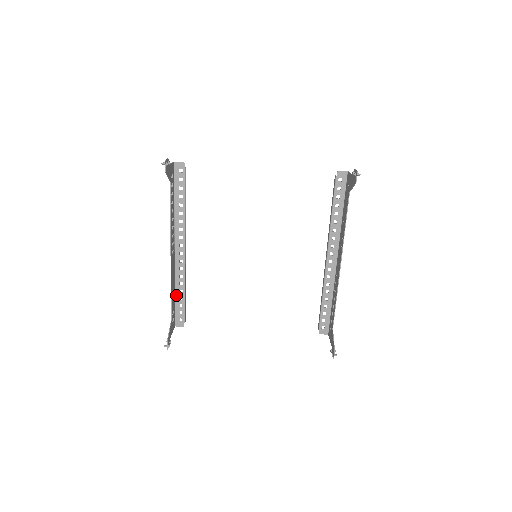
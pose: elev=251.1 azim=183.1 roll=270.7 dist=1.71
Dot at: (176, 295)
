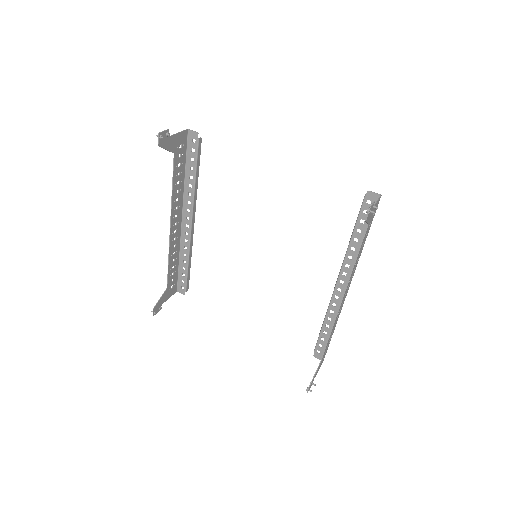
Dot at: (180, 264)
